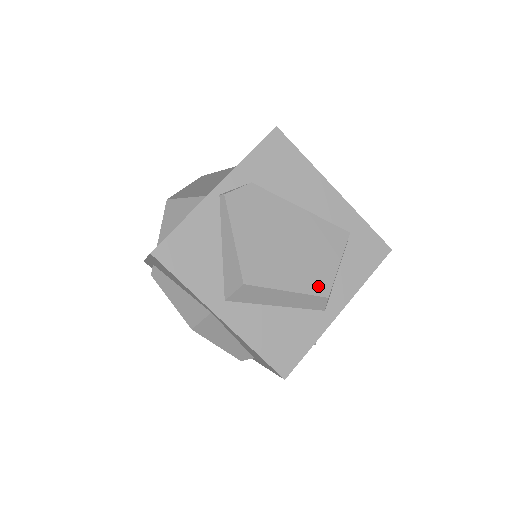
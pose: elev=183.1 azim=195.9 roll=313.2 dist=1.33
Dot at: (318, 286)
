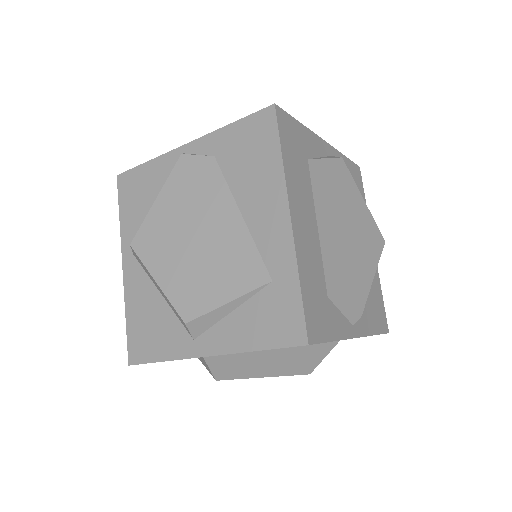
Dot at: (186, 304)
